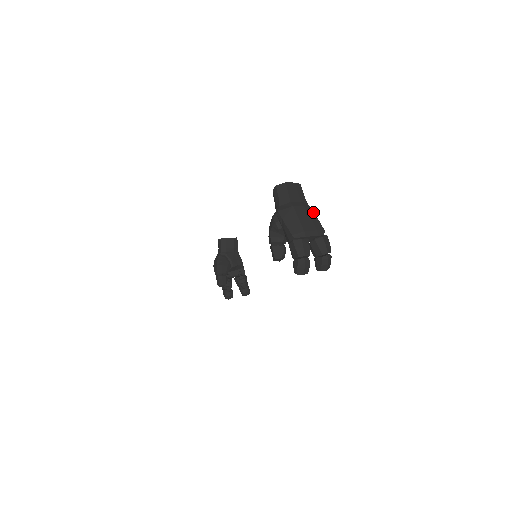
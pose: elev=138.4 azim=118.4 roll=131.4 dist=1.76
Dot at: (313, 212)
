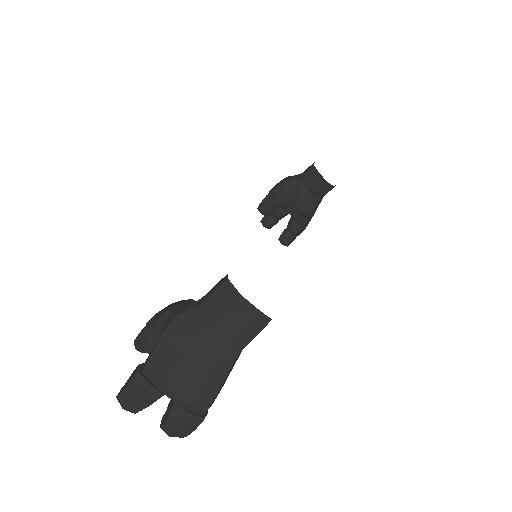
Dot at: (224, 376)
